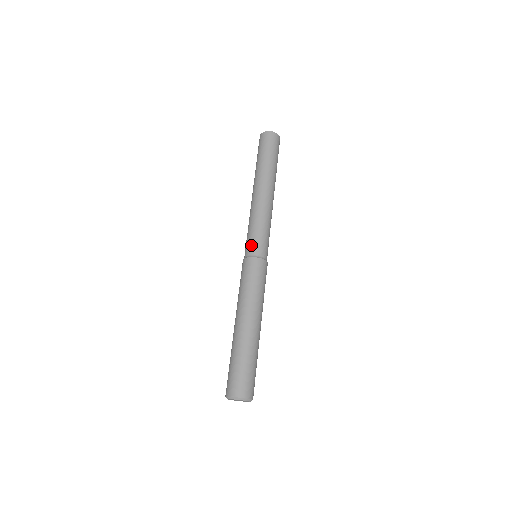
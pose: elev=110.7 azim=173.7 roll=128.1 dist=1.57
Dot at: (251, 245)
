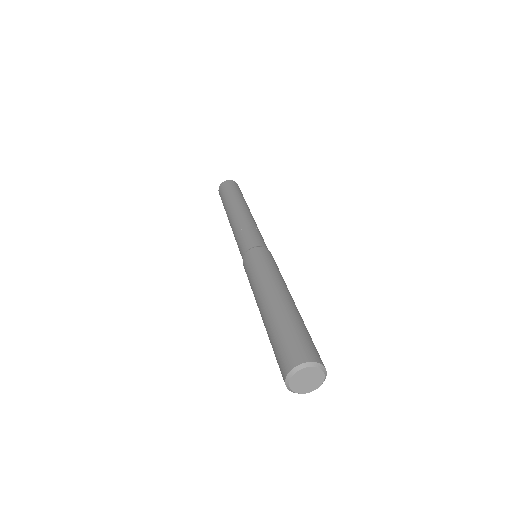
Dot at: (241, 251)
